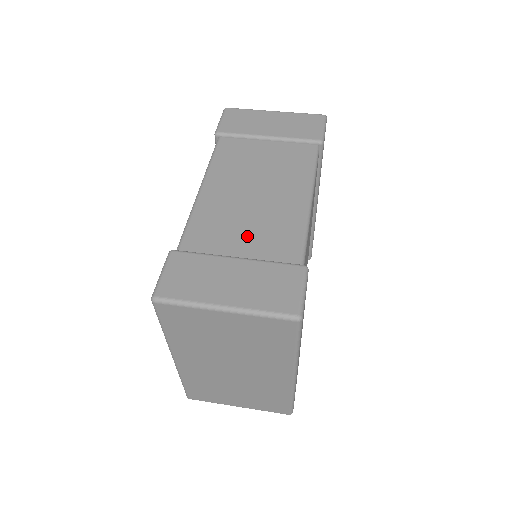
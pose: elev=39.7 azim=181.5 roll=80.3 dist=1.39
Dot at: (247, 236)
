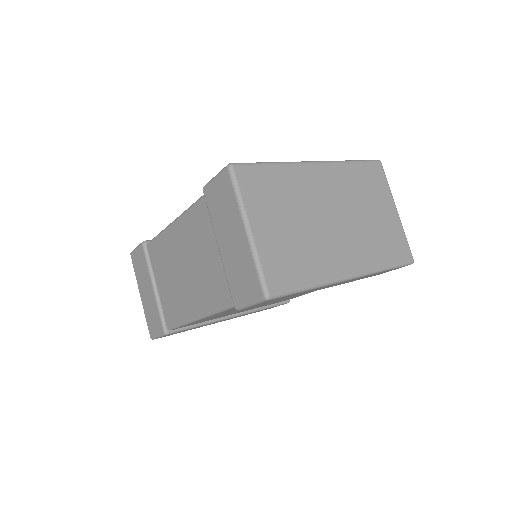
Dot at: (165, 284)
